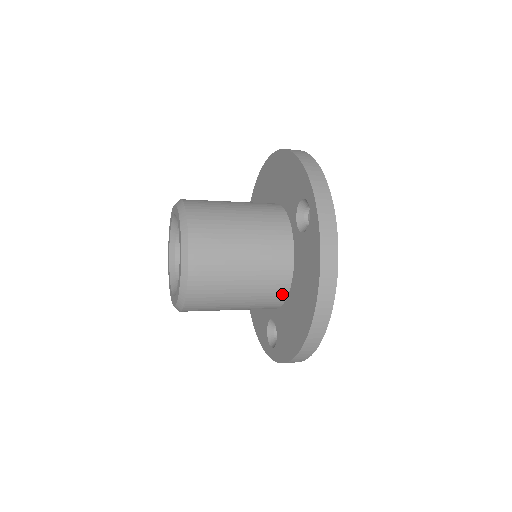
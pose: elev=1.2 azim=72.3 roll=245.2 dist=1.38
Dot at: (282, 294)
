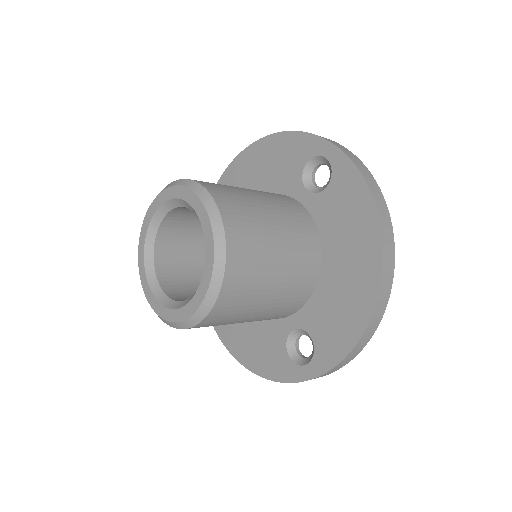
Dot at: (314, 273)
